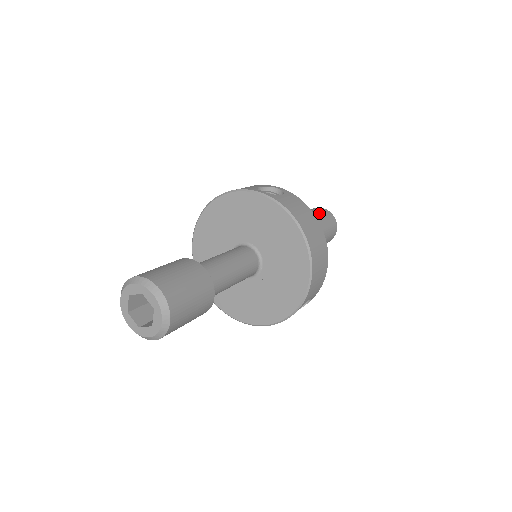
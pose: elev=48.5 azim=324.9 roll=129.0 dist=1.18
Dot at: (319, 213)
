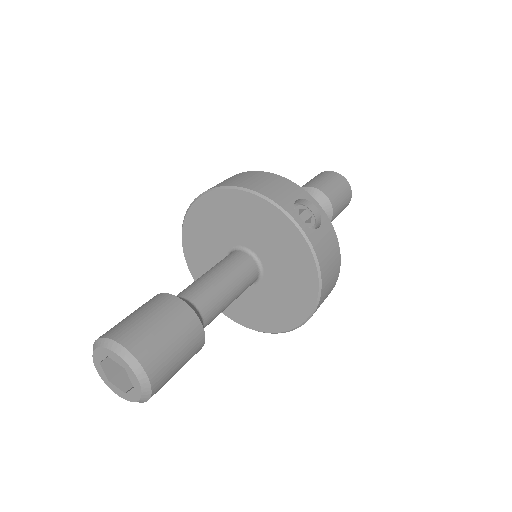
Dot at: (340, 191)
